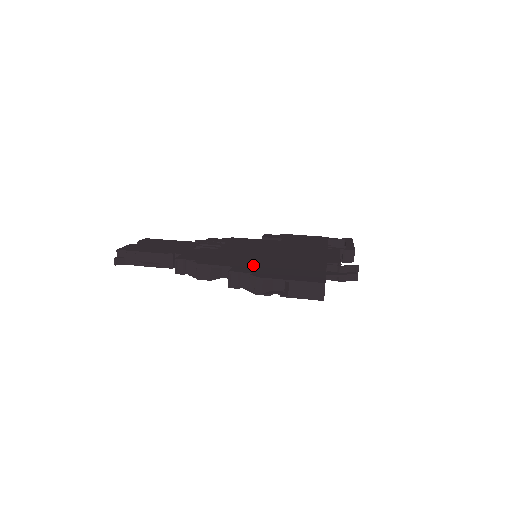
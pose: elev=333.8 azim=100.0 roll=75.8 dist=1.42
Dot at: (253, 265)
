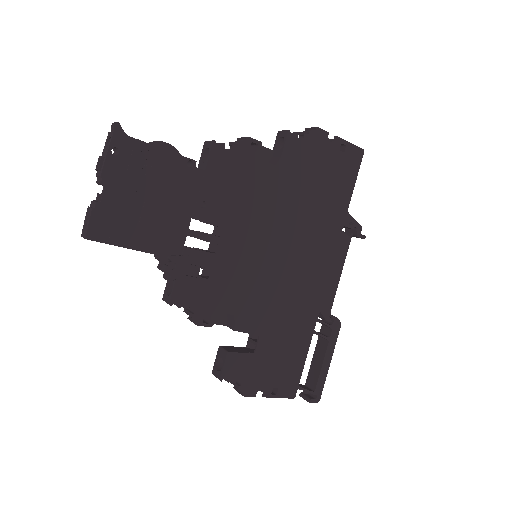
Dot at: occluded
